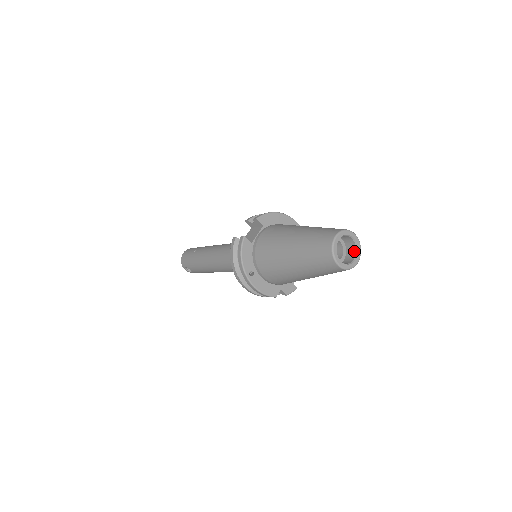
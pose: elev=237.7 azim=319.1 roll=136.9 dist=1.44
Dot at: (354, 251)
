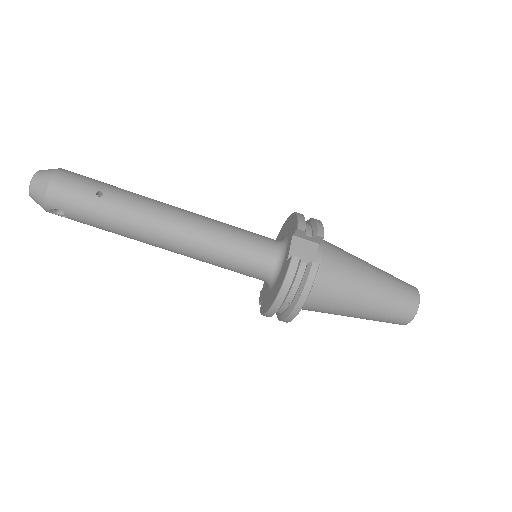
Dot at: occluded
